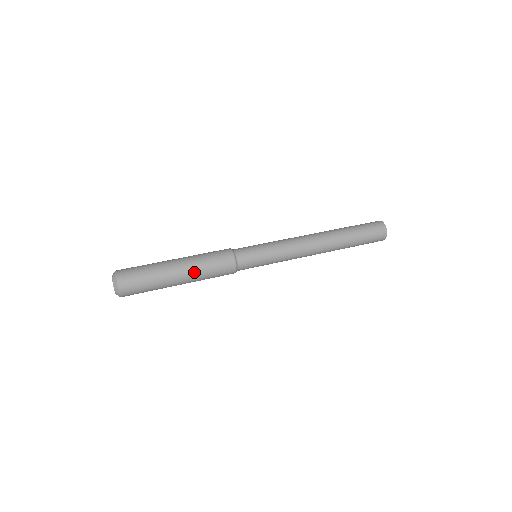
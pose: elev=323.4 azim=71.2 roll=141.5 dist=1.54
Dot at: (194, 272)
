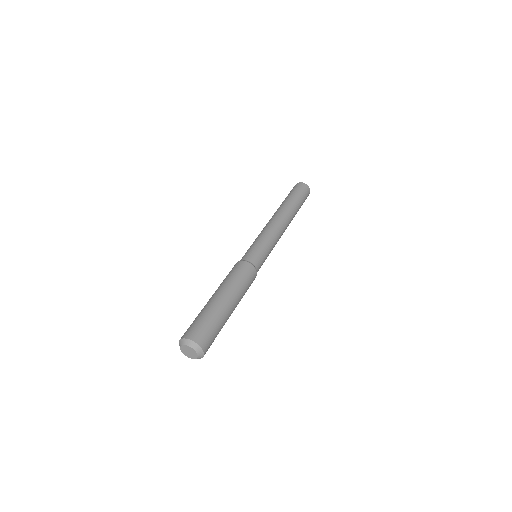
Dot at: (233, 290)
